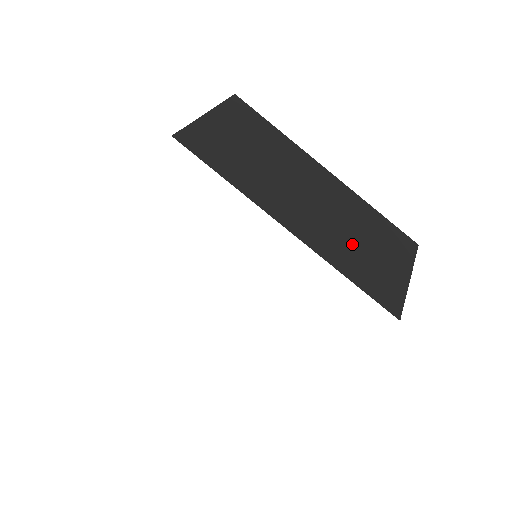
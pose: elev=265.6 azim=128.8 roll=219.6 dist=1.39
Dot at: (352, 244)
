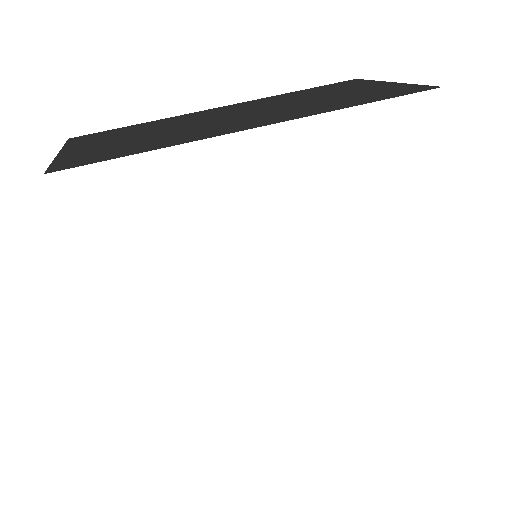
Dot at: (319, 102)
